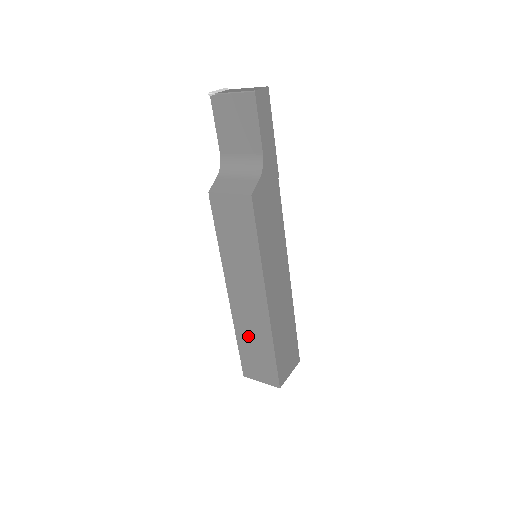
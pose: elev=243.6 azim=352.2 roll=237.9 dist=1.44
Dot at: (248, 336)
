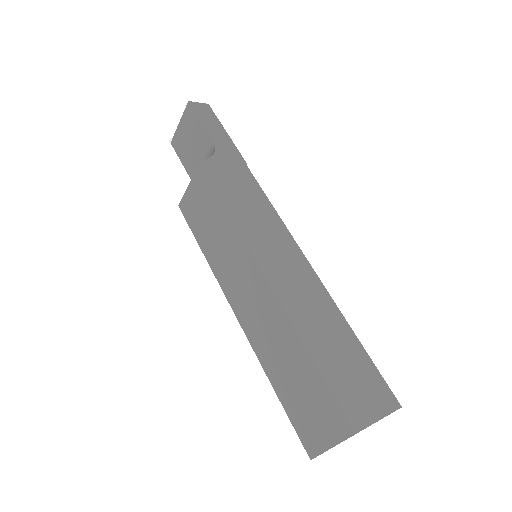
Dot at: (278, 363)
